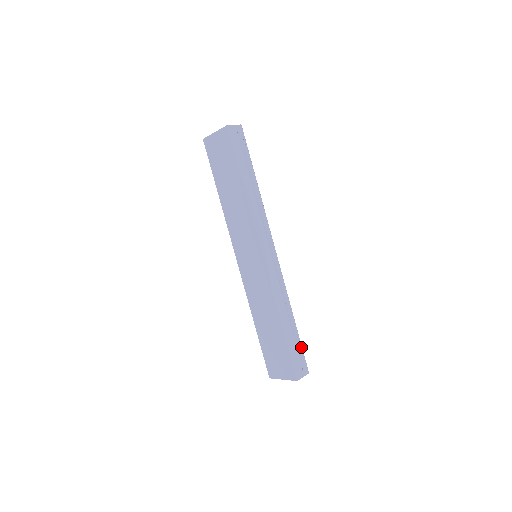
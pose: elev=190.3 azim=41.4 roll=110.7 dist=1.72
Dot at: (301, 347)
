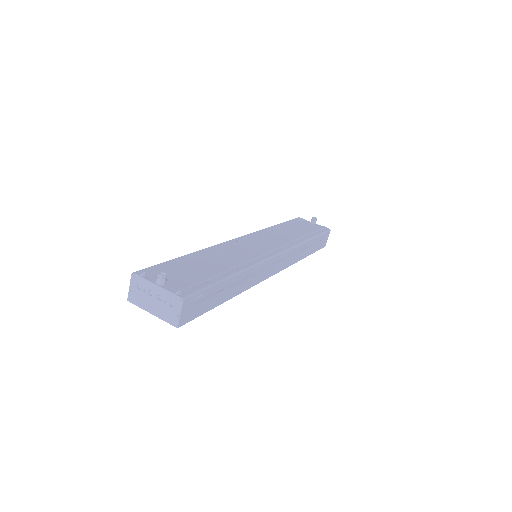
Dot at: (321, 236)
